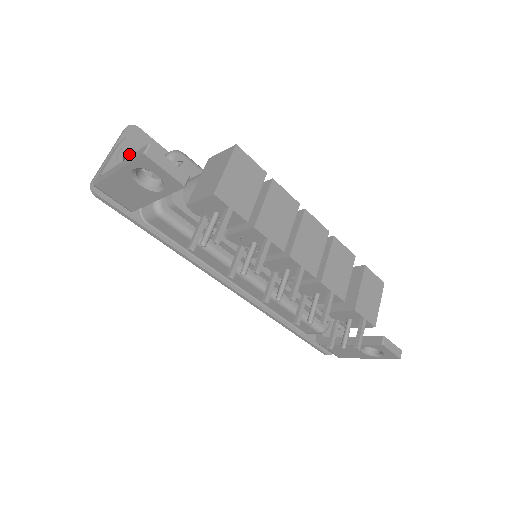
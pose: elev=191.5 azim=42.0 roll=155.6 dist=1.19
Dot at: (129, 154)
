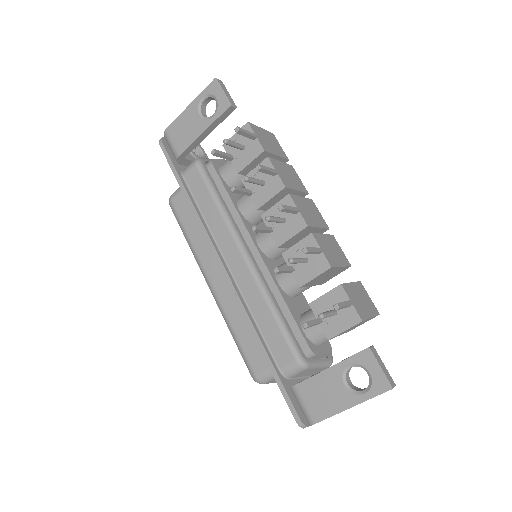
Dot at: occluded
